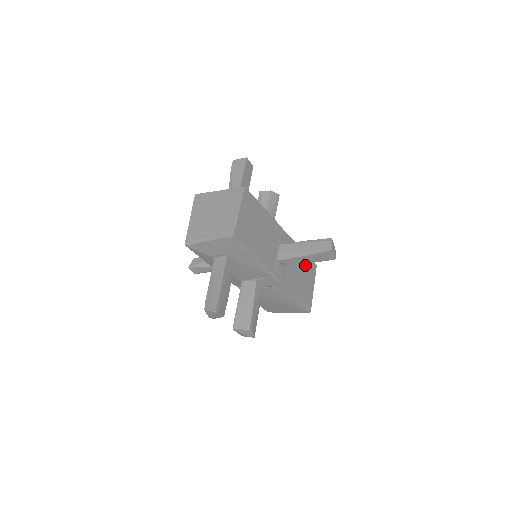
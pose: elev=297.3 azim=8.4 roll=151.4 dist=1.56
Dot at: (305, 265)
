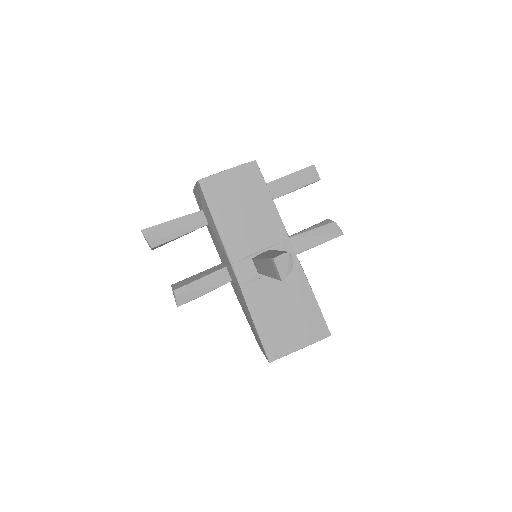
Dot at: (304, 311)
